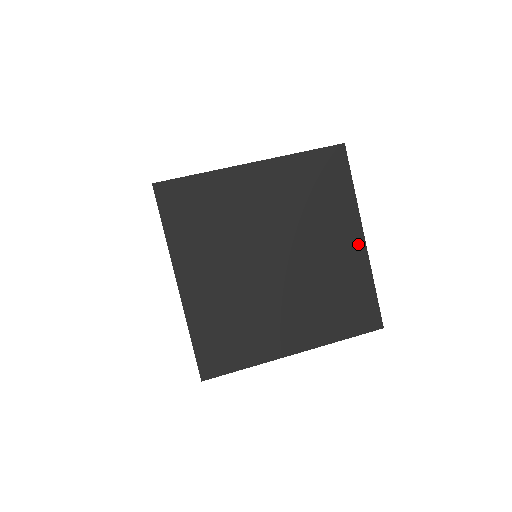
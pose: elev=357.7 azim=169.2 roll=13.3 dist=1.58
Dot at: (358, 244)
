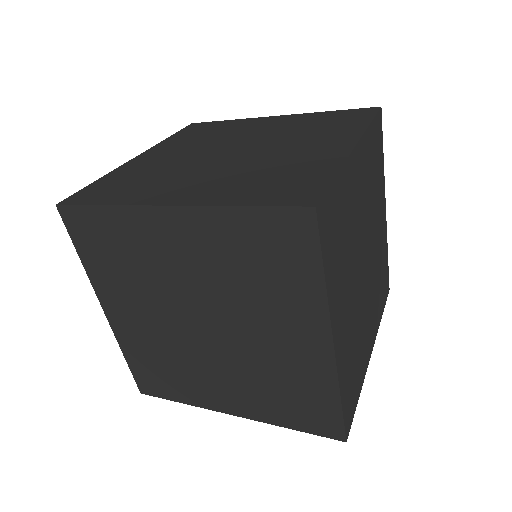
Dot at: (385, 217)
